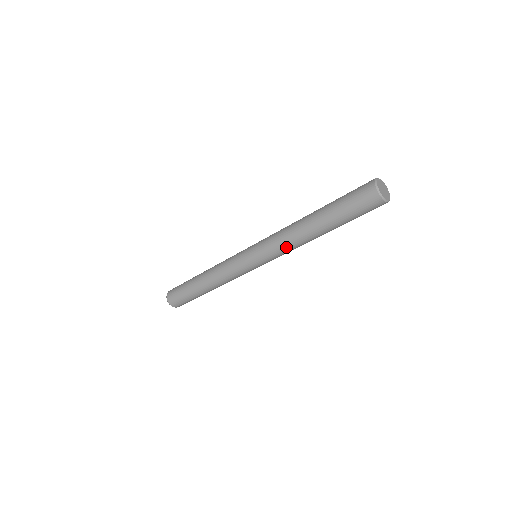
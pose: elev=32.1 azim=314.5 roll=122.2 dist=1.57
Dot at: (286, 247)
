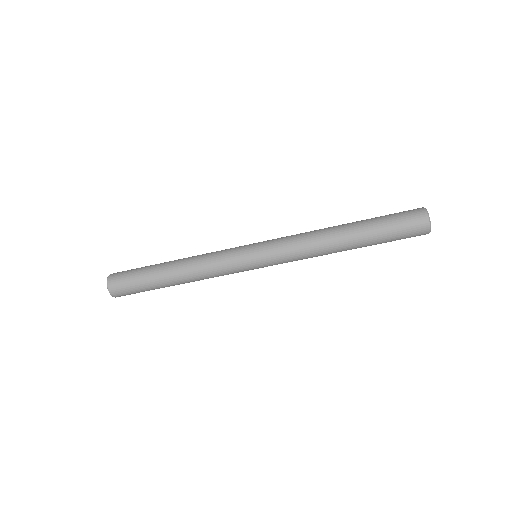
Dot at: (303, 242)
